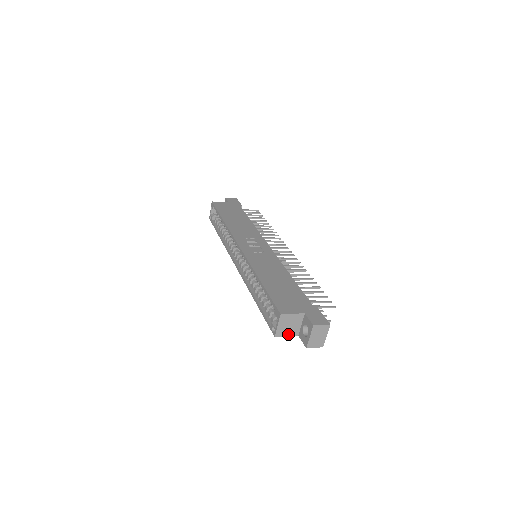
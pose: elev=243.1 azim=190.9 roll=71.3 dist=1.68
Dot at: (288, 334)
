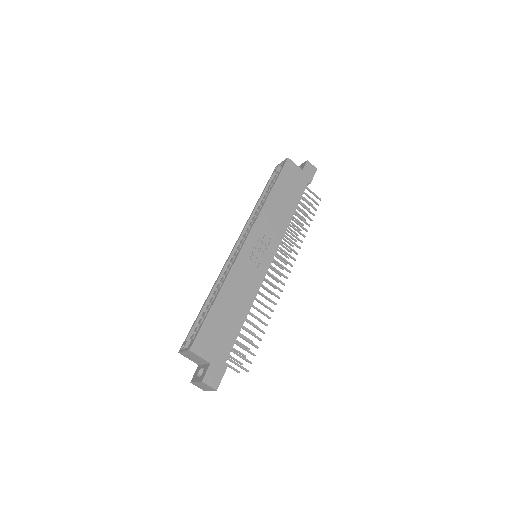
Dot at: (190, 359)
